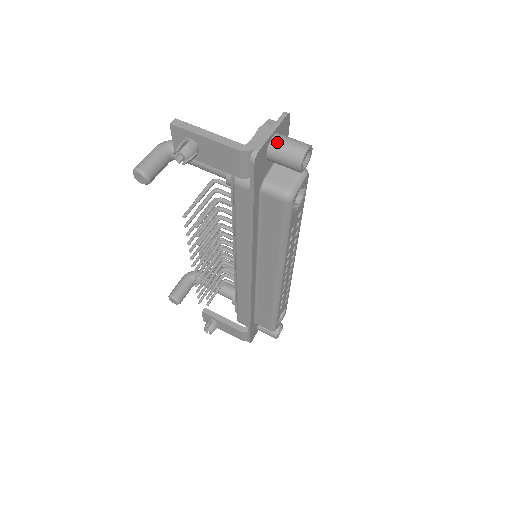
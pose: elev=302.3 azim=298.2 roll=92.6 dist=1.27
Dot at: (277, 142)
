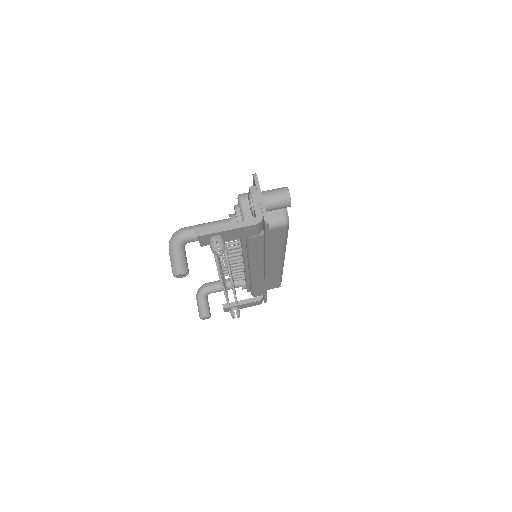
Dot at: (268, 200)
